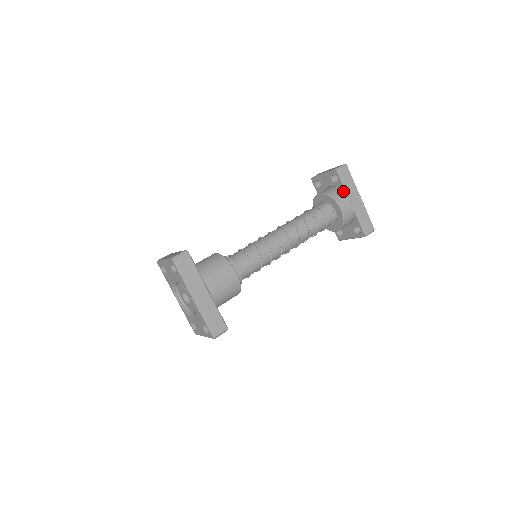
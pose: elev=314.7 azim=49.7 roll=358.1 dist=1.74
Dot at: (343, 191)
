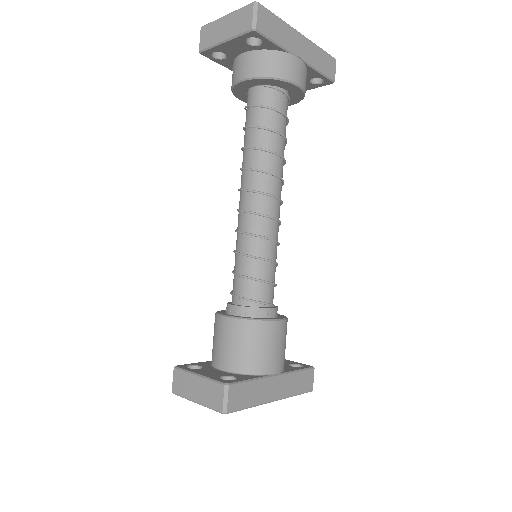
Dot at: (277, 50)
